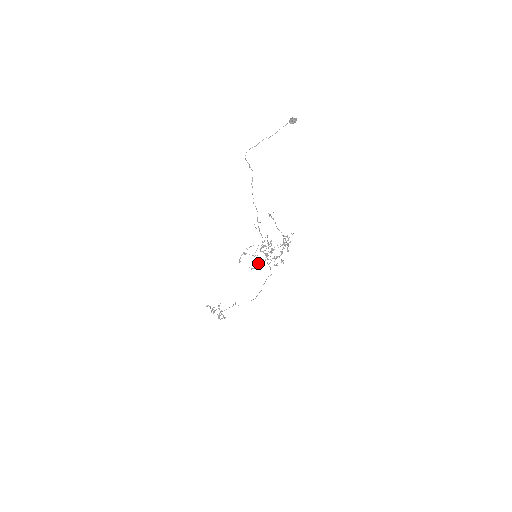
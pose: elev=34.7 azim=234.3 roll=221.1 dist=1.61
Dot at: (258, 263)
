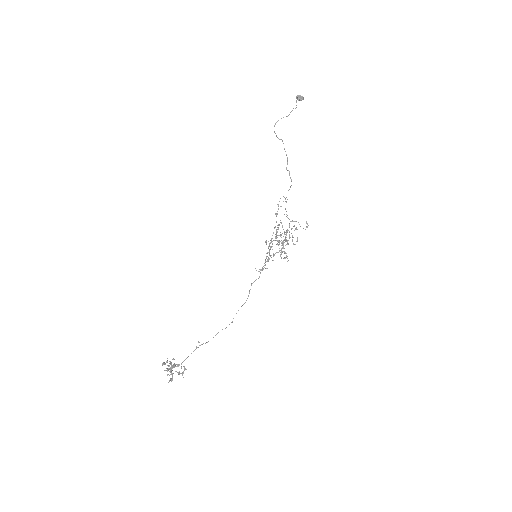
Dot at: occluded
